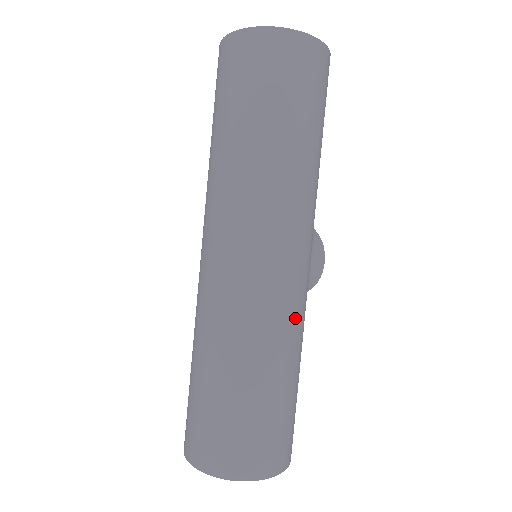
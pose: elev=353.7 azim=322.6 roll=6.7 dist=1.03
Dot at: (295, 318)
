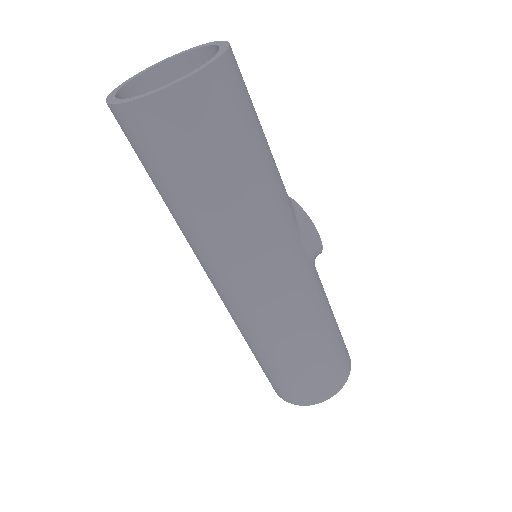
Dot at: (307, 307)
